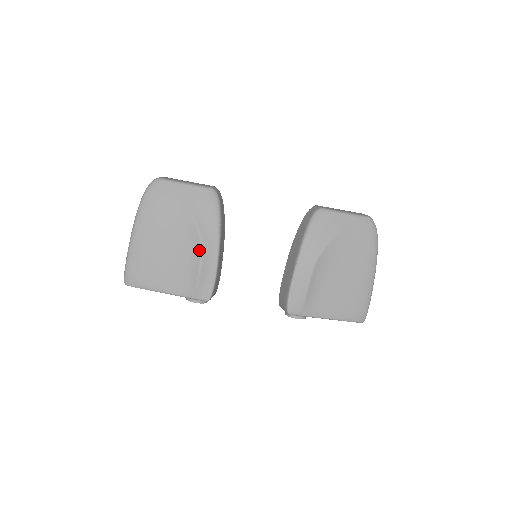
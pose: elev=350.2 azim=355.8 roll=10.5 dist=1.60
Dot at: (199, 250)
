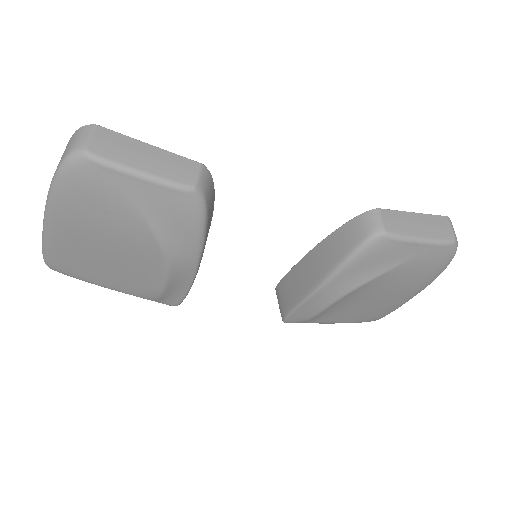
Dot at: (164, 272)
